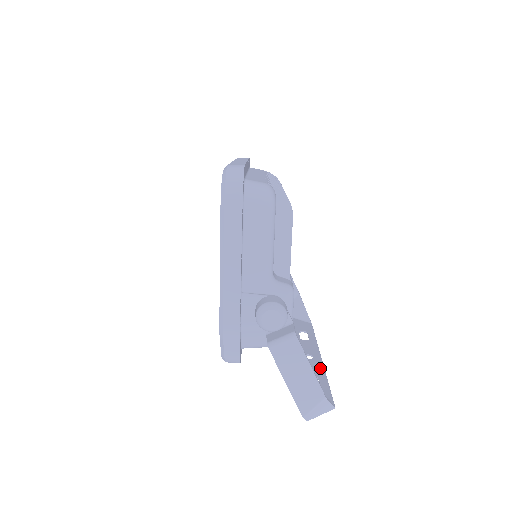
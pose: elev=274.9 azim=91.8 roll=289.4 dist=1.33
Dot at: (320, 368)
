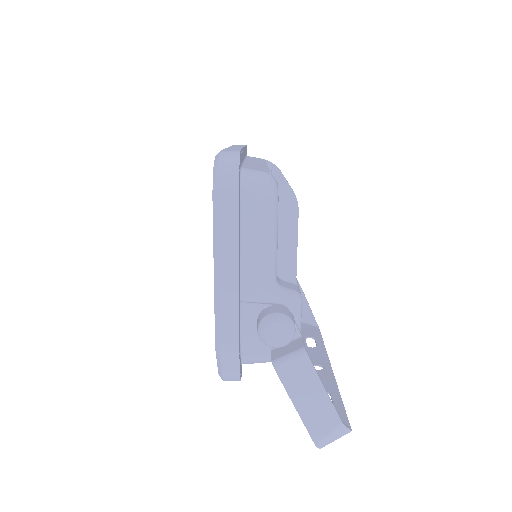
Dot at: (331, 381)
